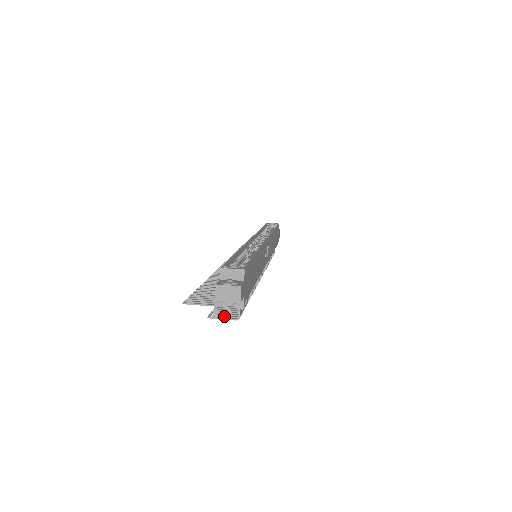
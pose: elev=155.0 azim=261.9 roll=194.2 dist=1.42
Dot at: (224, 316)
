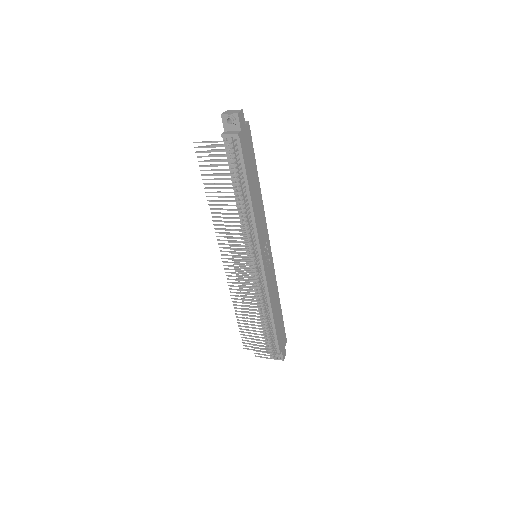
Dot at: (219, 149)
